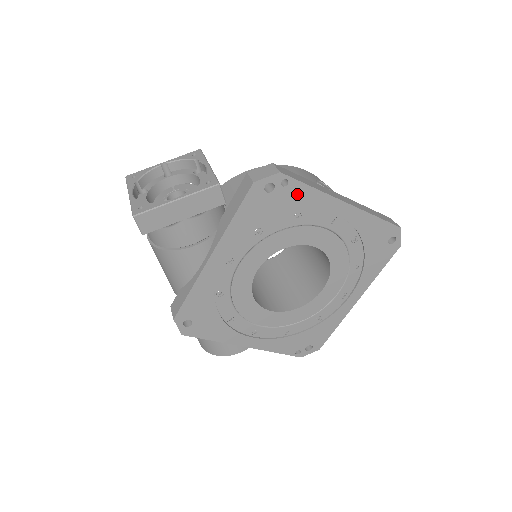
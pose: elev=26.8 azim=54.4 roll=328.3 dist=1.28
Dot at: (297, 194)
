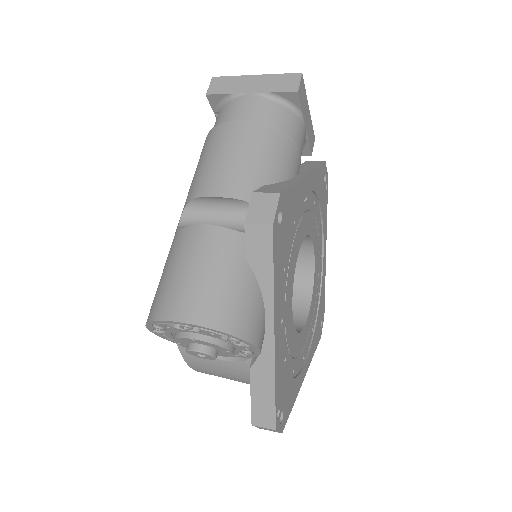
Dot at: (325, 205)
